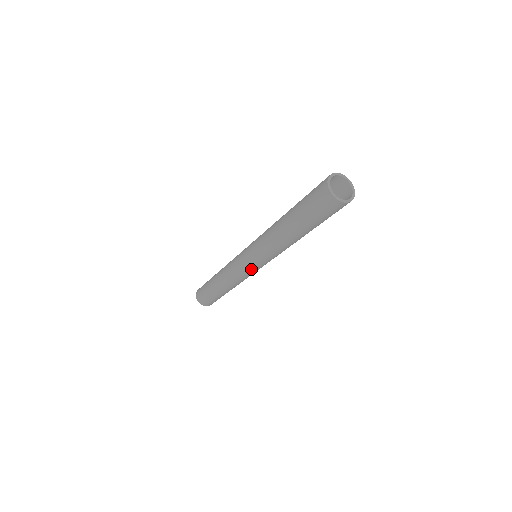
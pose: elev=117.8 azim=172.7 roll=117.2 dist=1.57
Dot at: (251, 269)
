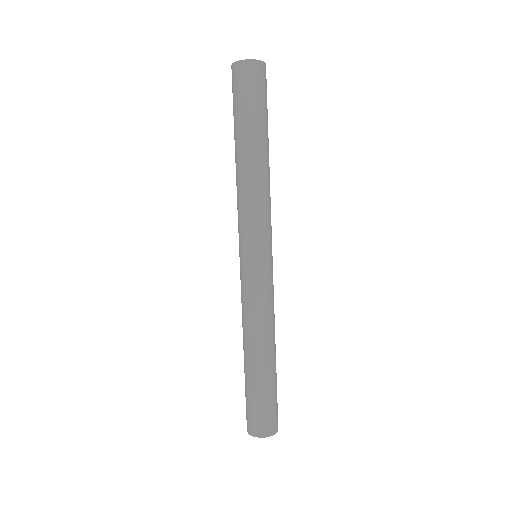
Dot at: (249, 267)
